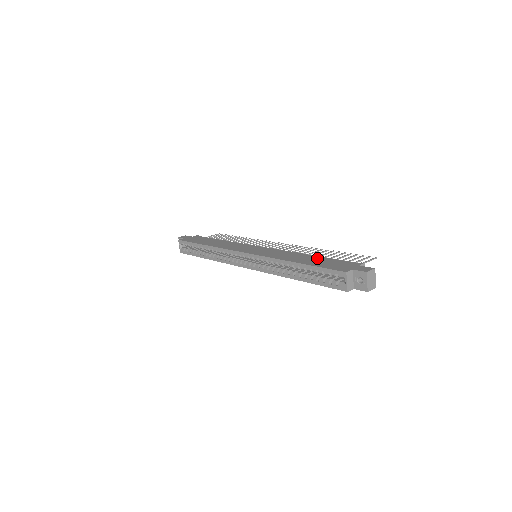
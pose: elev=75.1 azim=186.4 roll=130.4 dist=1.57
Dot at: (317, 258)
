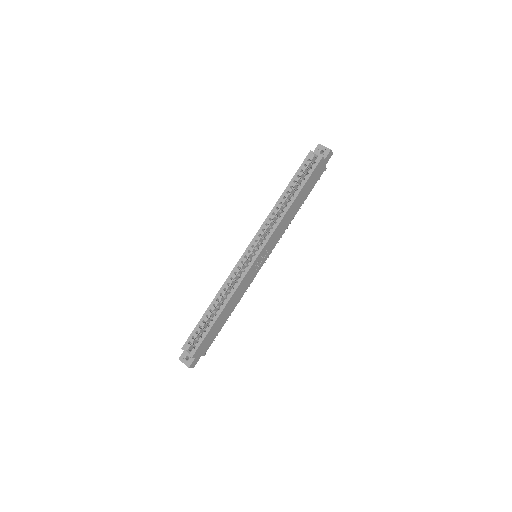
Dot at: occluded
